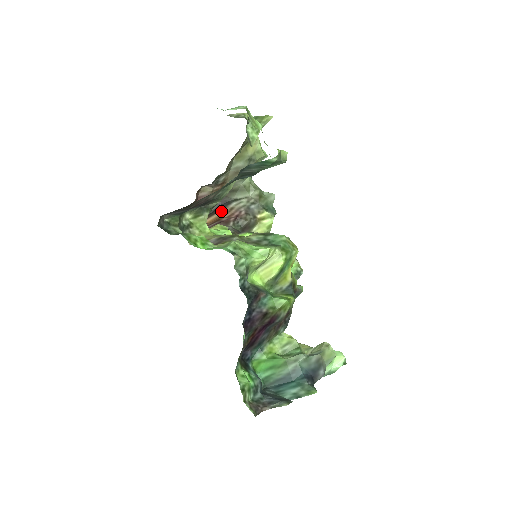
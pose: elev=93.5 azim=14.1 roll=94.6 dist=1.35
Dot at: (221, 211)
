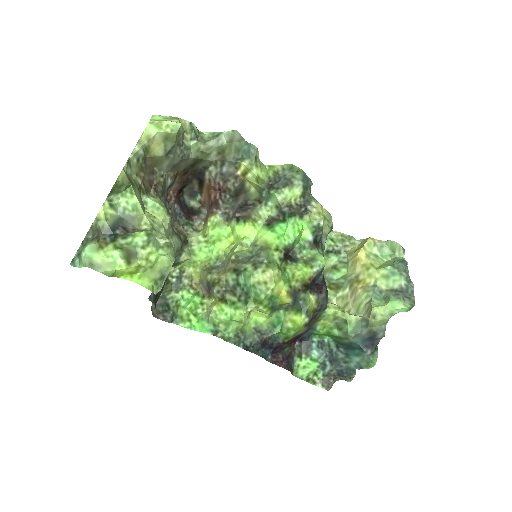
Dot at: (204, 184)
